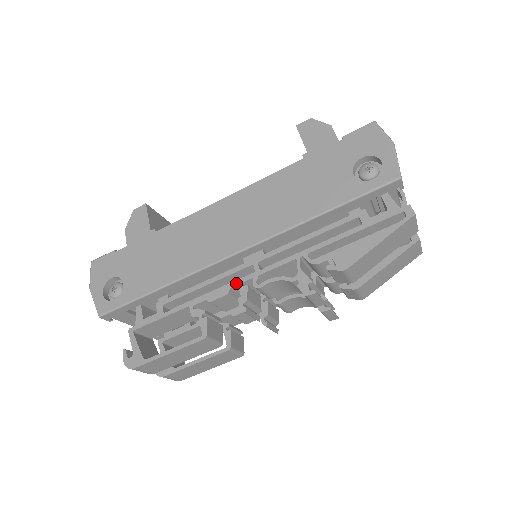
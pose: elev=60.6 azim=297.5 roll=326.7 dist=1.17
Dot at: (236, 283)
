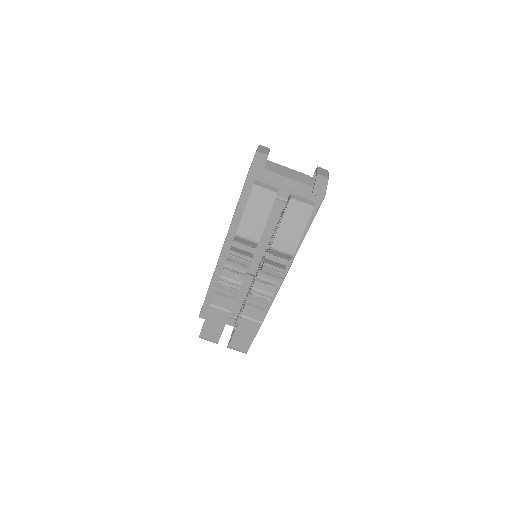
Dot at: occluded
